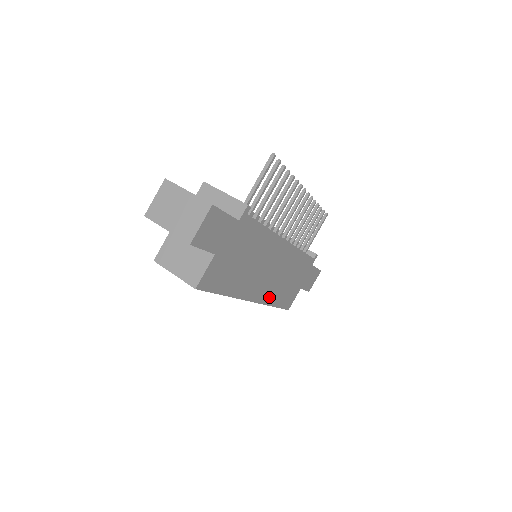
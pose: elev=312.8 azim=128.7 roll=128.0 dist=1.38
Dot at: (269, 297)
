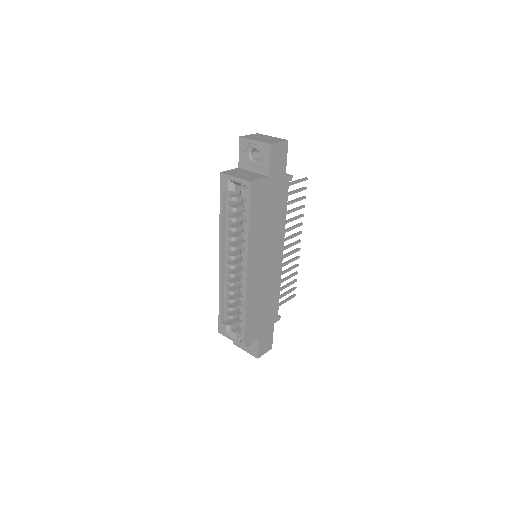
Dot at: (250, 294)
